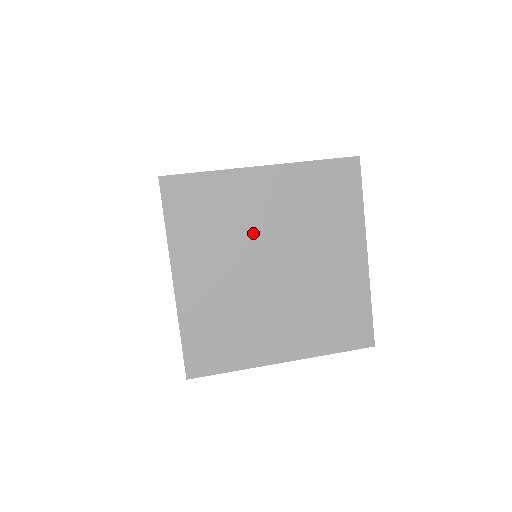
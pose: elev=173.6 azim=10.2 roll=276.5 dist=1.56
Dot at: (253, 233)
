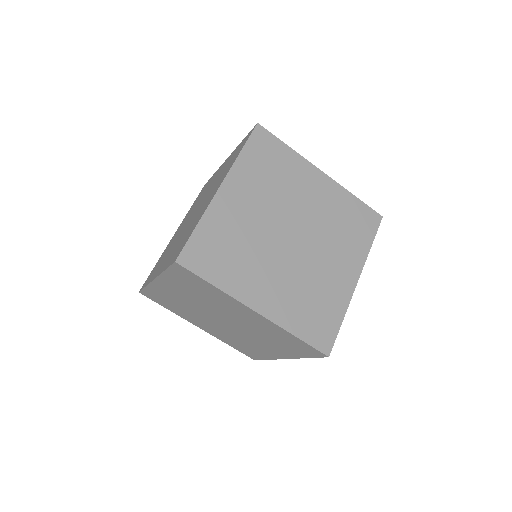
Dot at: (222, 311)
